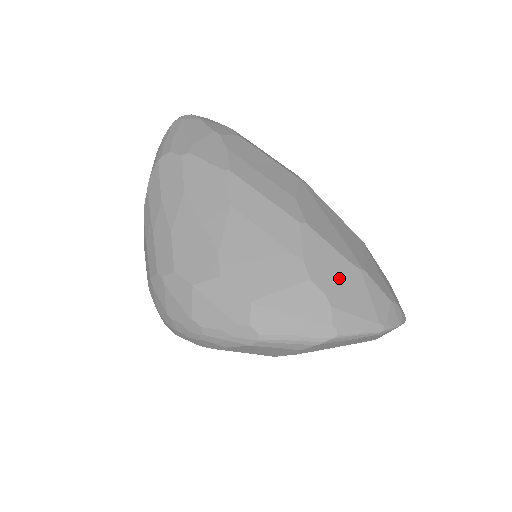
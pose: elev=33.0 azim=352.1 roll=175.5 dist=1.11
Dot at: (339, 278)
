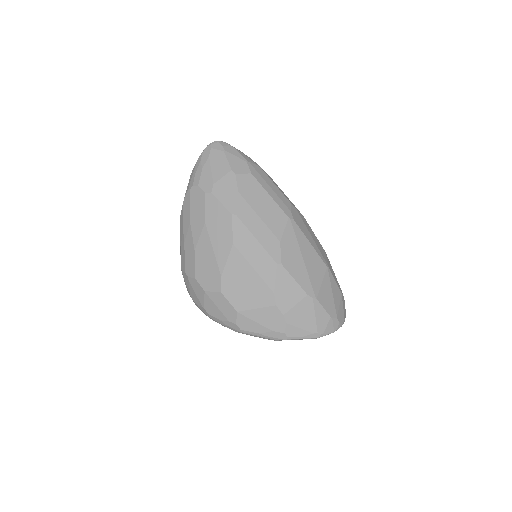
Dot at: (296, 305)
